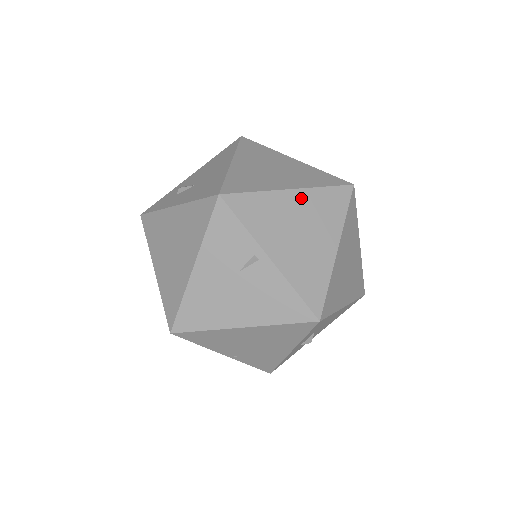
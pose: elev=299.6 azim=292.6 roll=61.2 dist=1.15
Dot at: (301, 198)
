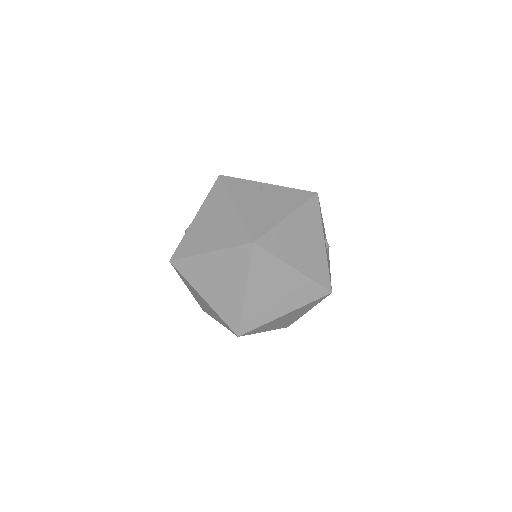
Dot at: occluded
